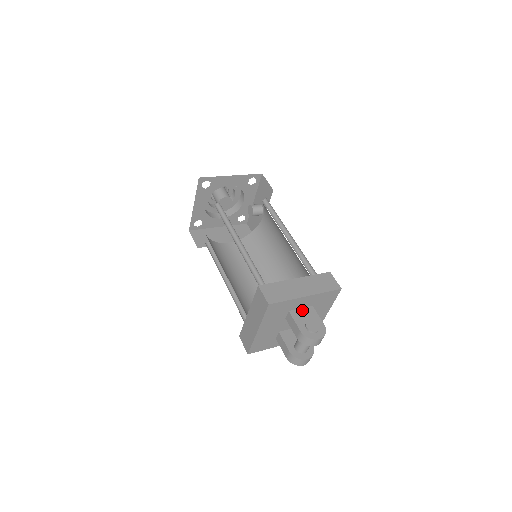
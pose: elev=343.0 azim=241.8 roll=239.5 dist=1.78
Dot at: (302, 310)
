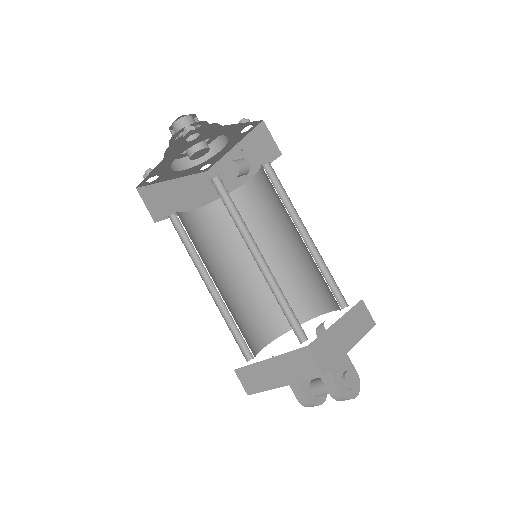
Dot at: occluded
